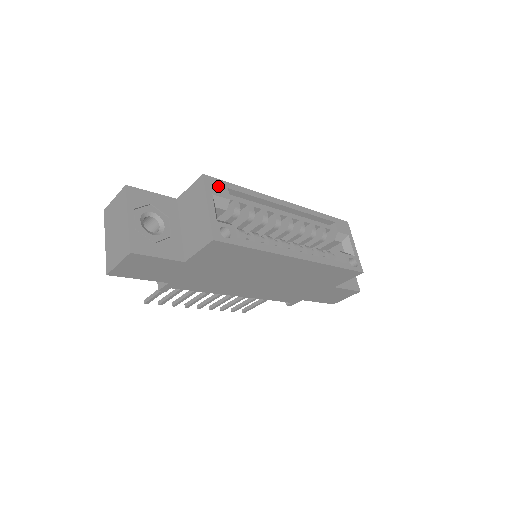
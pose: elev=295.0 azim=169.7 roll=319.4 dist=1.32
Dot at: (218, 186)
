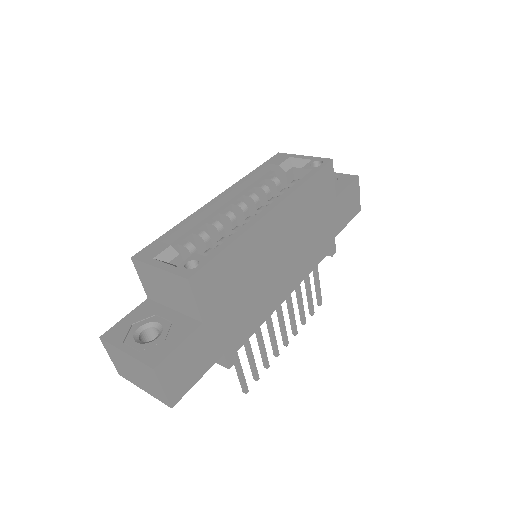
Dot at: (151, 250)
